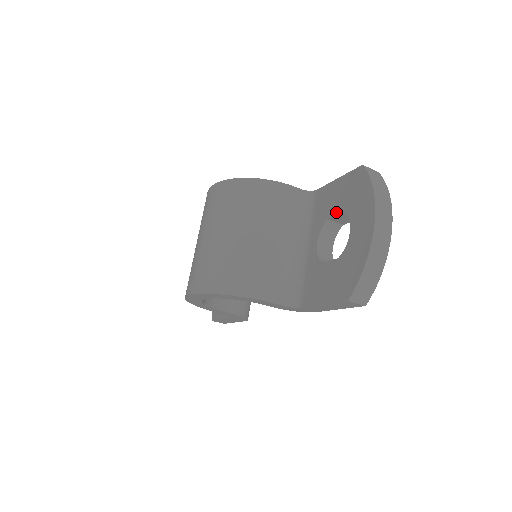
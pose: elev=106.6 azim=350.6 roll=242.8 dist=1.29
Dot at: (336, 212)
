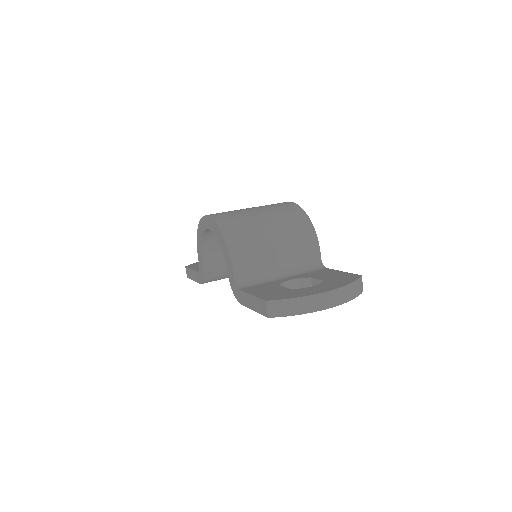
Dot at: (320, 278)
